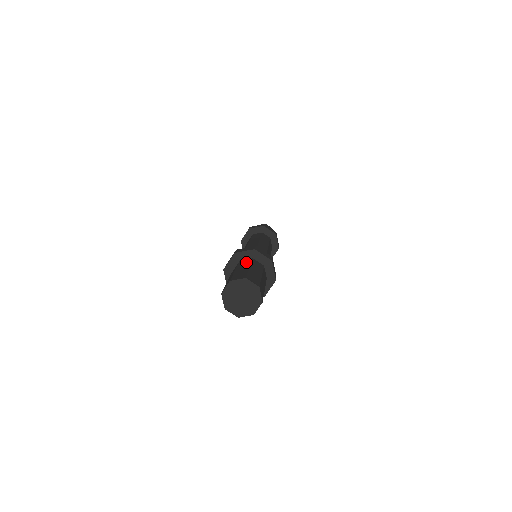
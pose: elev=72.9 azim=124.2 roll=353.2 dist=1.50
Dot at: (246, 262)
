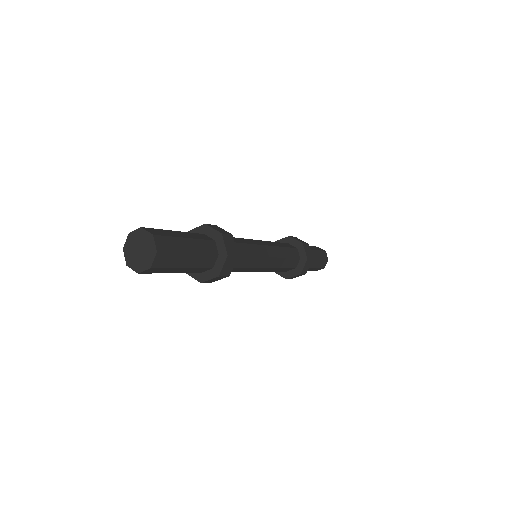
Dot at: occluded
